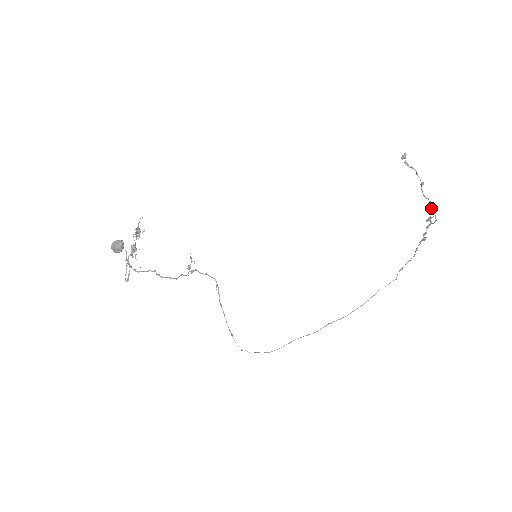
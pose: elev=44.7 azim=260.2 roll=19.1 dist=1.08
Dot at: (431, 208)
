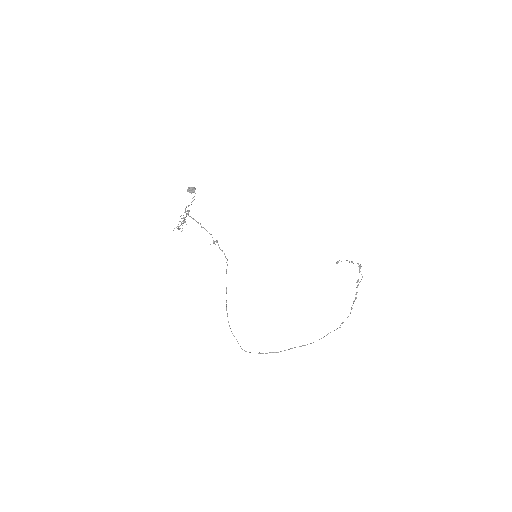
Dot at: (359, 265)
